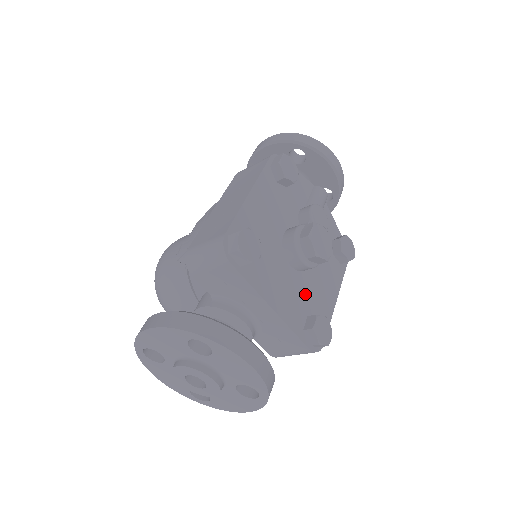
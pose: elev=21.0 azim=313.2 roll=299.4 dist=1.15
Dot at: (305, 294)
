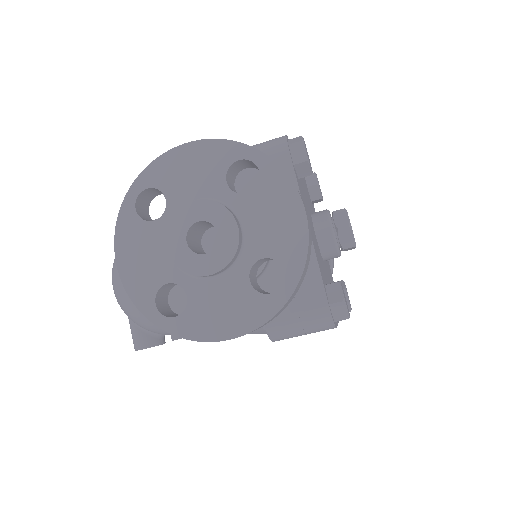
Dot at: (323, 270)
